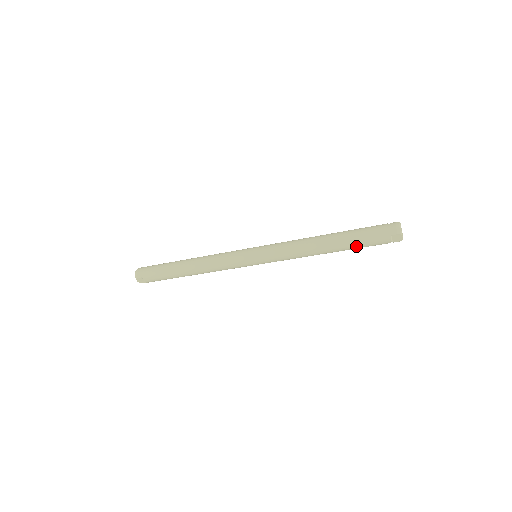
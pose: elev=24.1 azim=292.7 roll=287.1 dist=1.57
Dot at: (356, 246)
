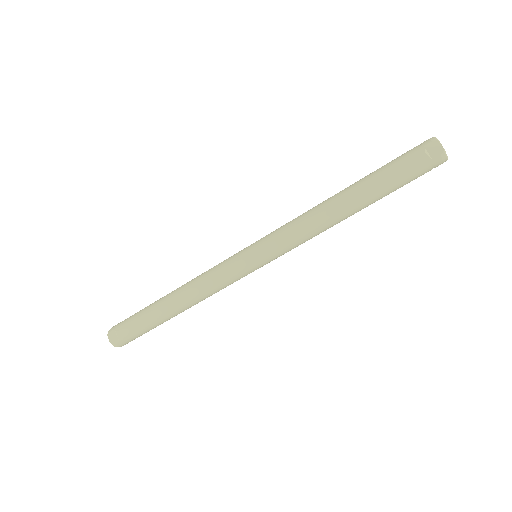
Dot at: (380, 180)
